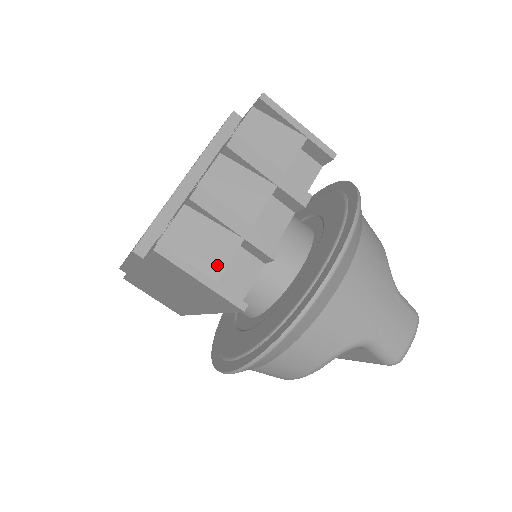
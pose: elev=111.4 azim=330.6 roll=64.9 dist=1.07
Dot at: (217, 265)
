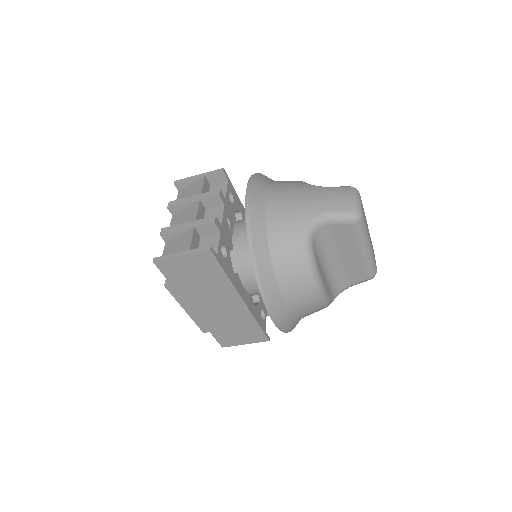
Dot at: (187, 245)
